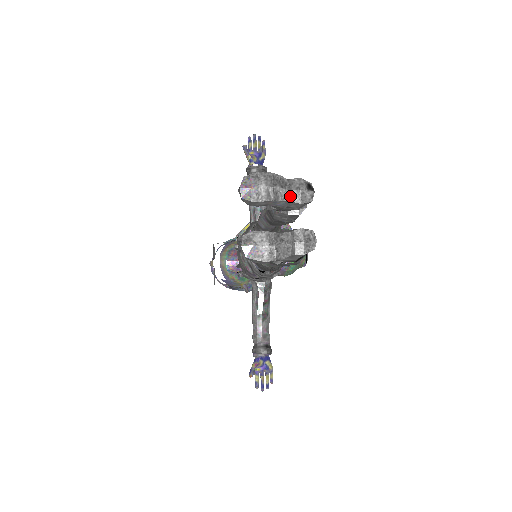
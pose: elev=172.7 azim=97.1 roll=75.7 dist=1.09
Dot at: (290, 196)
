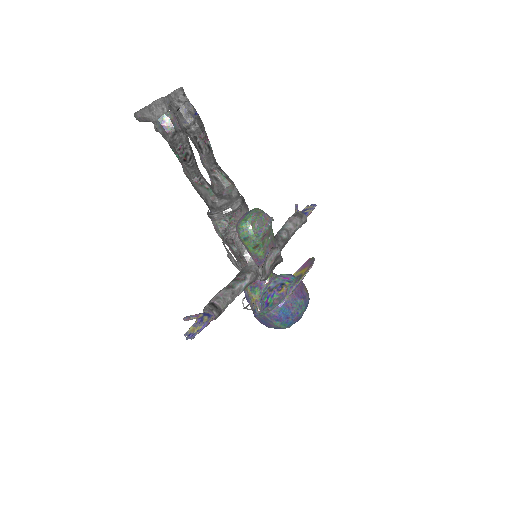
Dot at: (171, 94)
